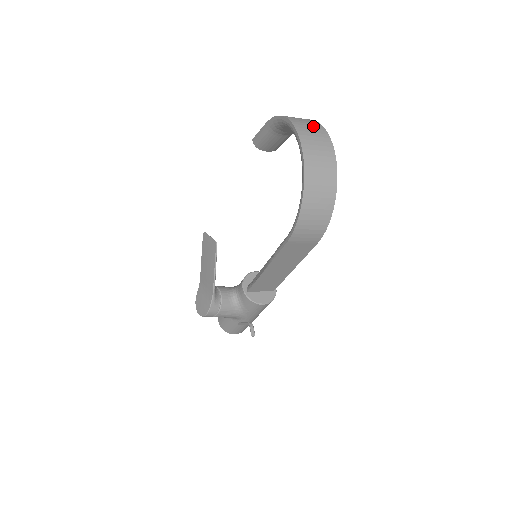
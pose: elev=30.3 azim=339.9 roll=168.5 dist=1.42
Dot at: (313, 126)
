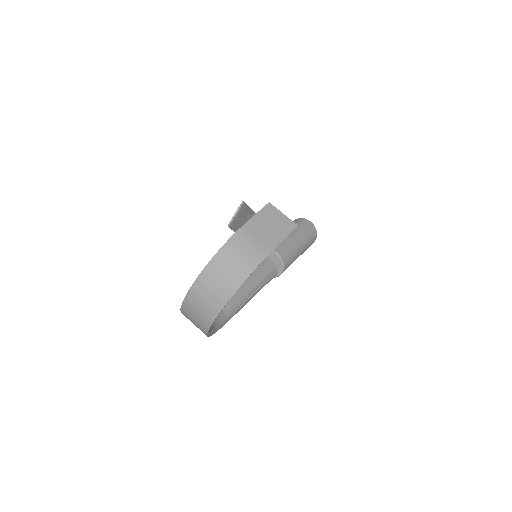
Dot at: (215, 295)
